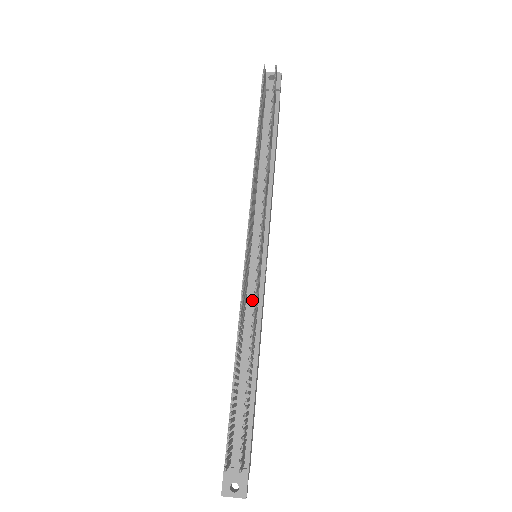
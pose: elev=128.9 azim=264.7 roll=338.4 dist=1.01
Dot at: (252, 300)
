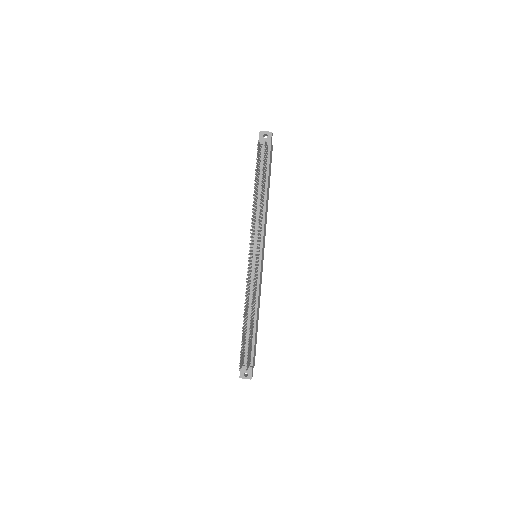
Dot at: occluded
